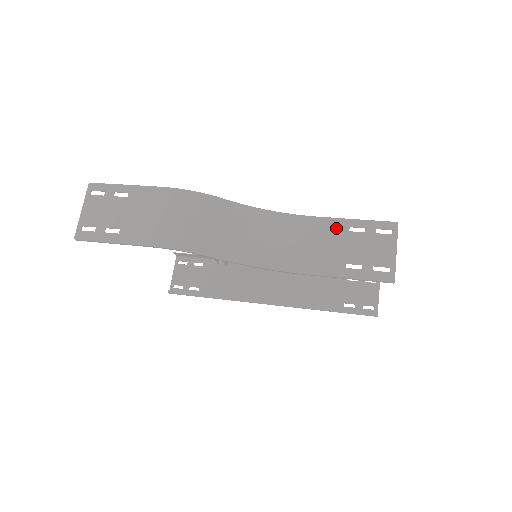
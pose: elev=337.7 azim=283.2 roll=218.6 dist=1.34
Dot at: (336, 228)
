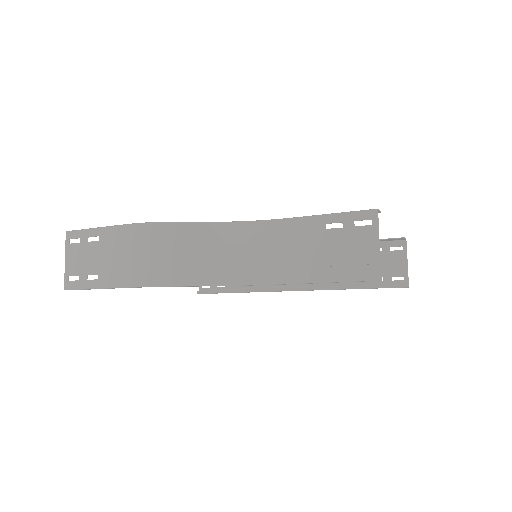
Dot at: (311, 228)
